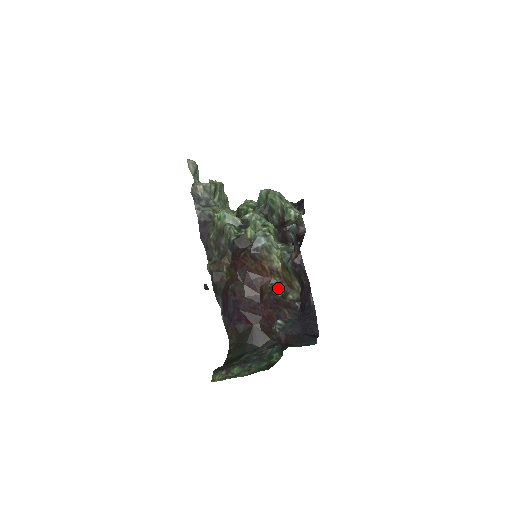
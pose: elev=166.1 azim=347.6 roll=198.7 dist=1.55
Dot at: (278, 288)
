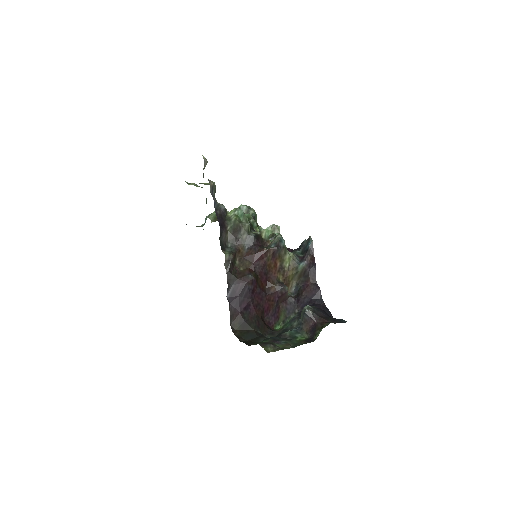
Dot at: occluded
